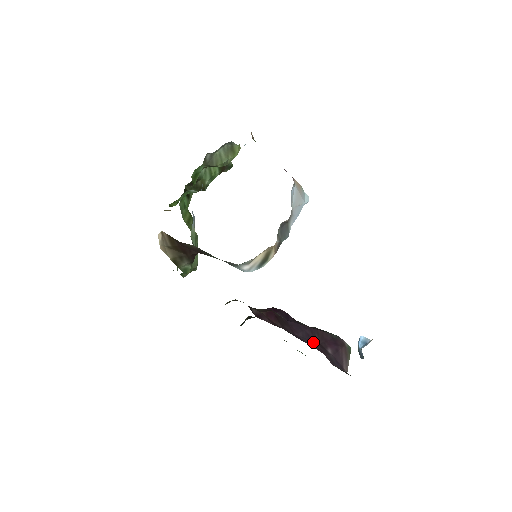
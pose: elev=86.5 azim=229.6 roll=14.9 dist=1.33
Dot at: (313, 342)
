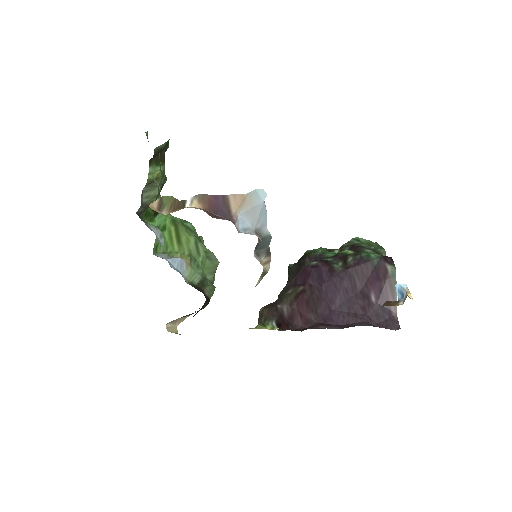
Dot at: (353, 299)
